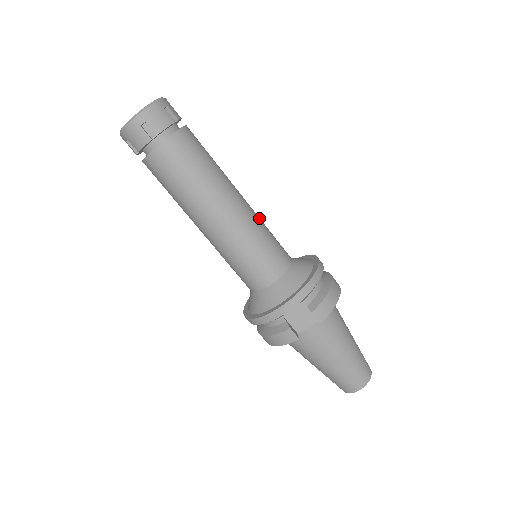
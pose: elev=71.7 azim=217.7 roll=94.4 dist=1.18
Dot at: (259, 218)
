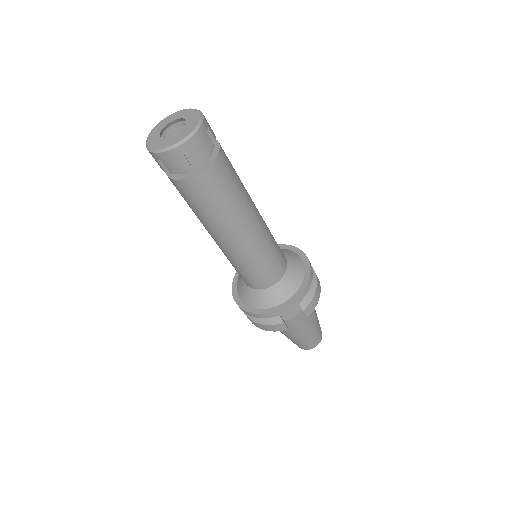
Dot at: (267, 227)
